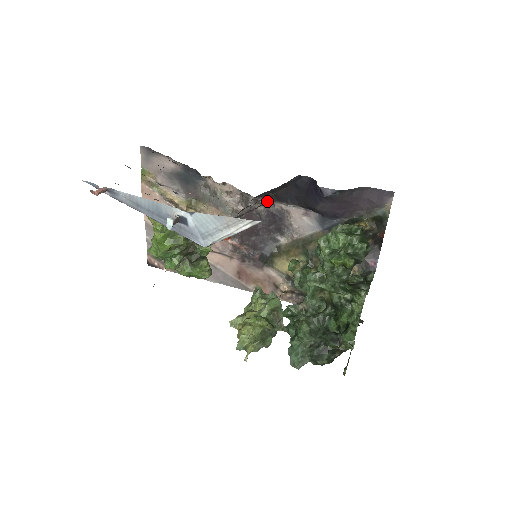
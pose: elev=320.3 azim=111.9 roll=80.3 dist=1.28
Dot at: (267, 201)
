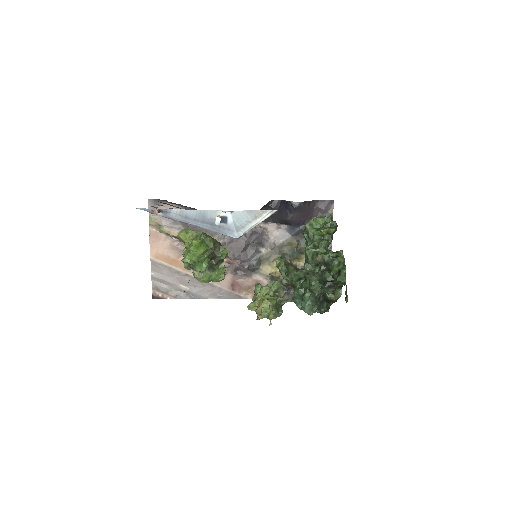
Dot at: occluded
